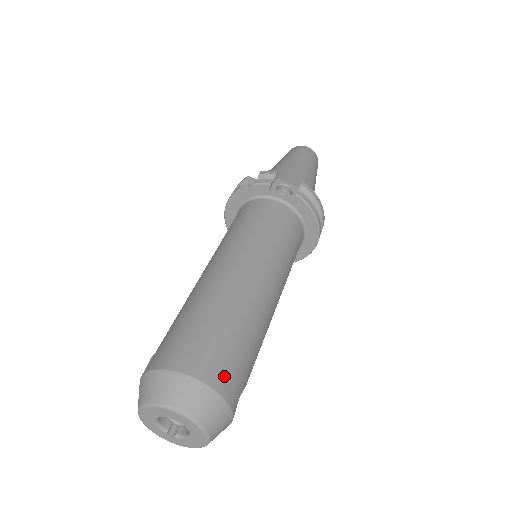
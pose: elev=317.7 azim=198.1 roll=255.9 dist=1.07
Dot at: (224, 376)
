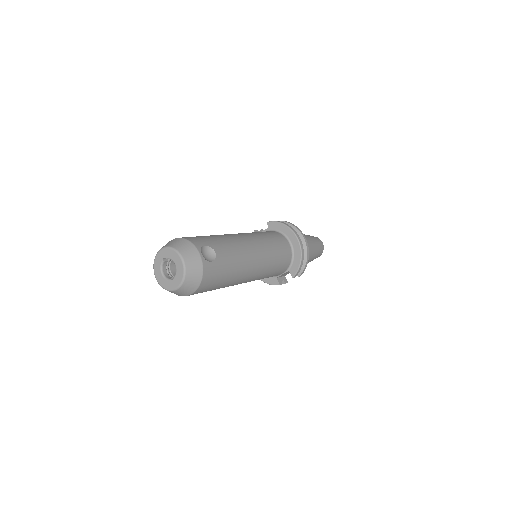
Dot at: (188, 237)
